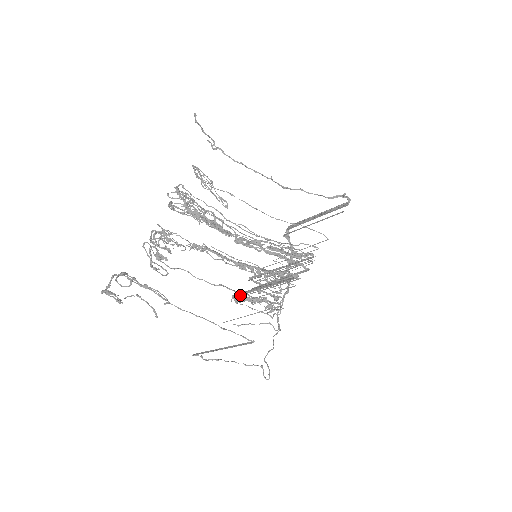
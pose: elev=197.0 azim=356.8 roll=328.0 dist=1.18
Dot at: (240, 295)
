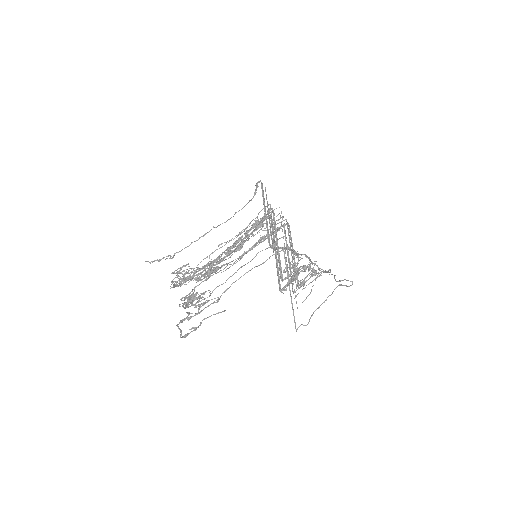
Dot at: (279, 282)
